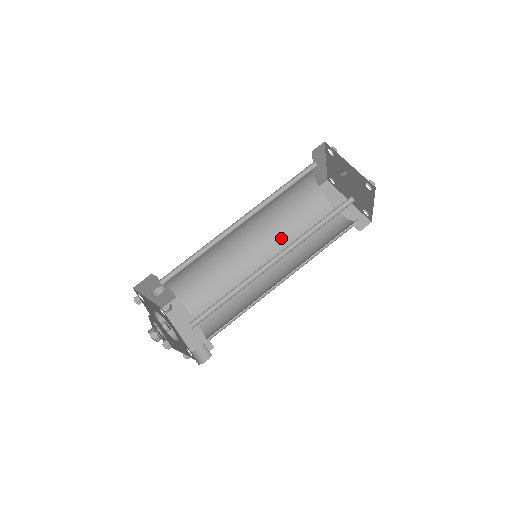
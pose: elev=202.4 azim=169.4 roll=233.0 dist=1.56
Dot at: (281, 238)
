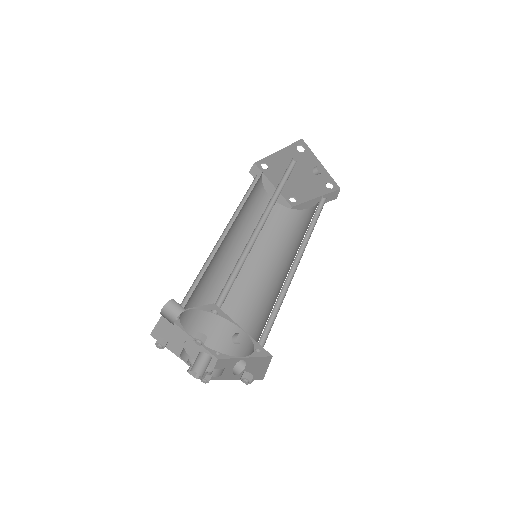
Dot at: (240, 228)
